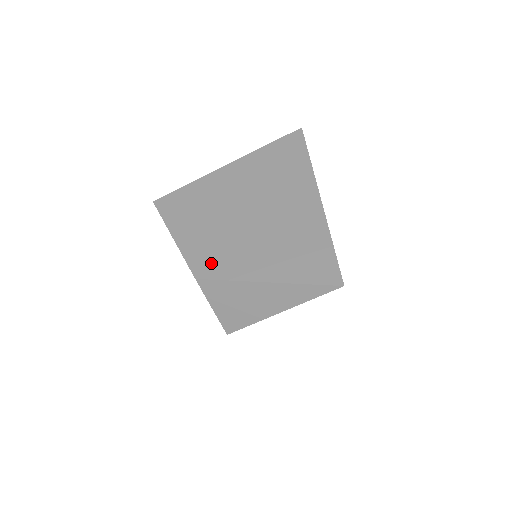
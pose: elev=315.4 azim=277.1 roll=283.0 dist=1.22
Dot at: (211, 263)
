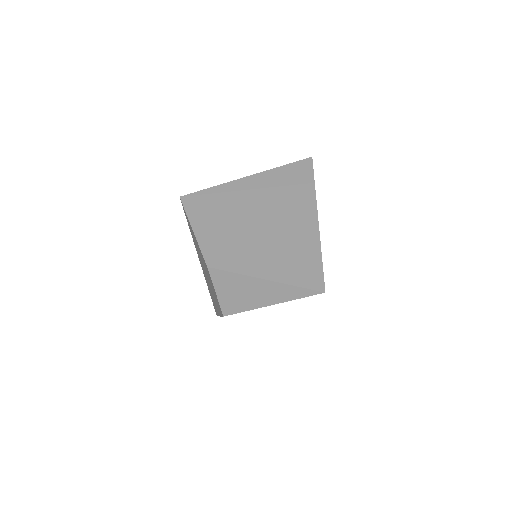
Dot at: (222, 256)
